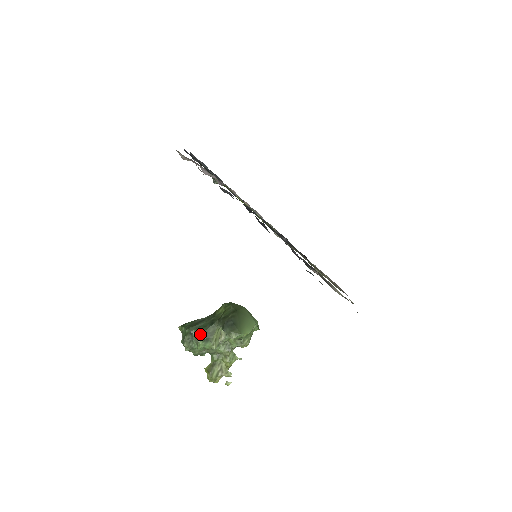
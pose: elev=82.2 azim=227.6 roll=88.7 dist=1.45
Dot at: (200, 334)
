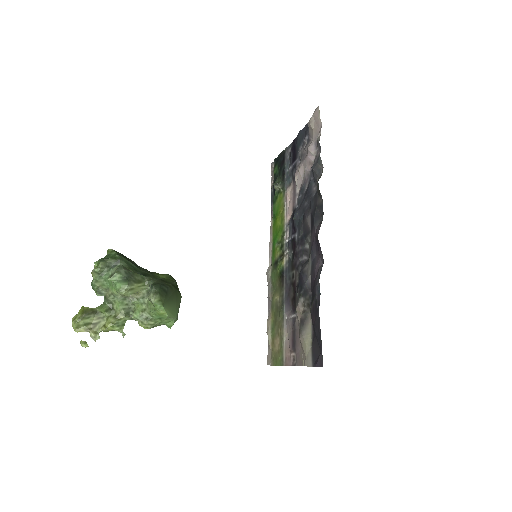
Dot at: (127, 269)
